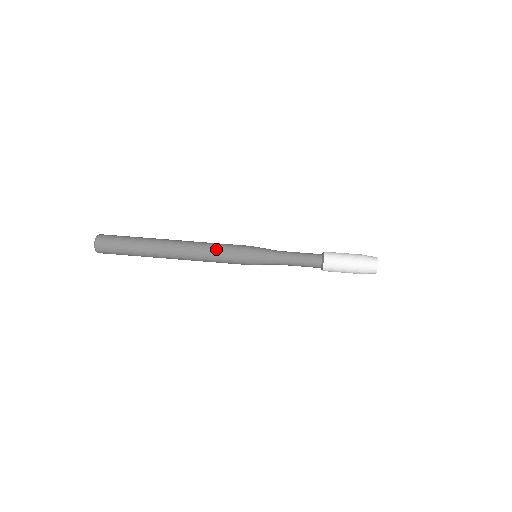
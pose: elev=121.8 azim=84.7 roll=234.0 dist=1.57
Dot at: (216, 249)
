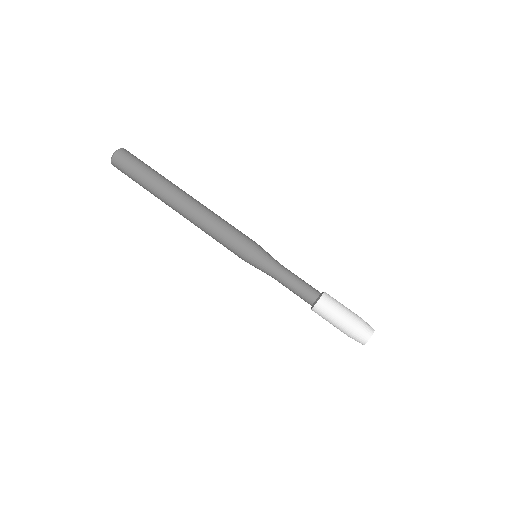
Dot at: (217, 231)
